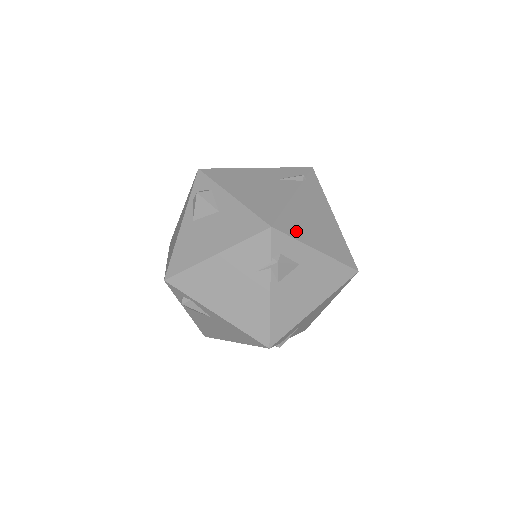
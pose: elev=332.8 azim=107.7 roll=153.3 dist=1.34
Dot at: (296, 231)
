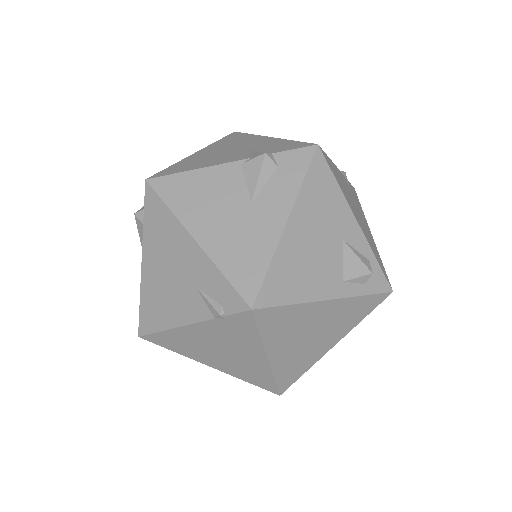
Dot at: (177, 348)
